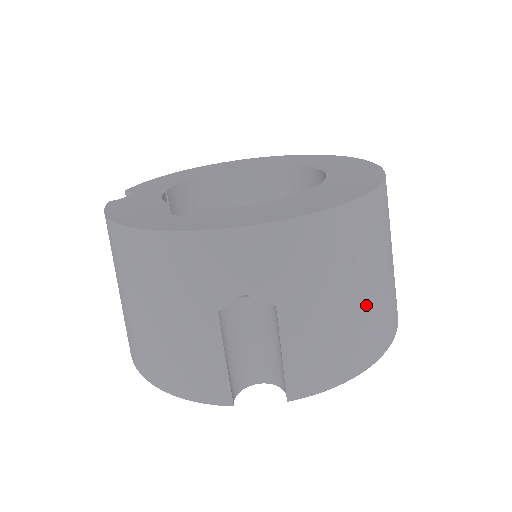
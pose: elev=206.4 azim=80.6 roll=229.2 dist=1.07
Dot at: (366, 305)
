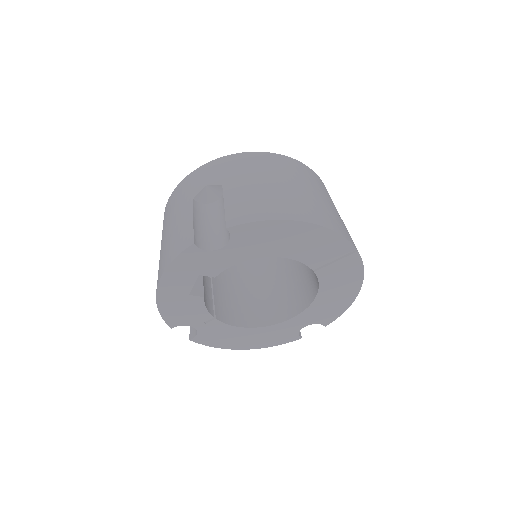
Dot at: (288, 191)
